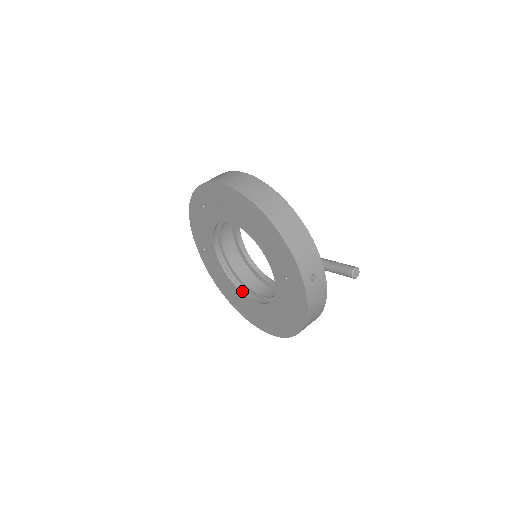
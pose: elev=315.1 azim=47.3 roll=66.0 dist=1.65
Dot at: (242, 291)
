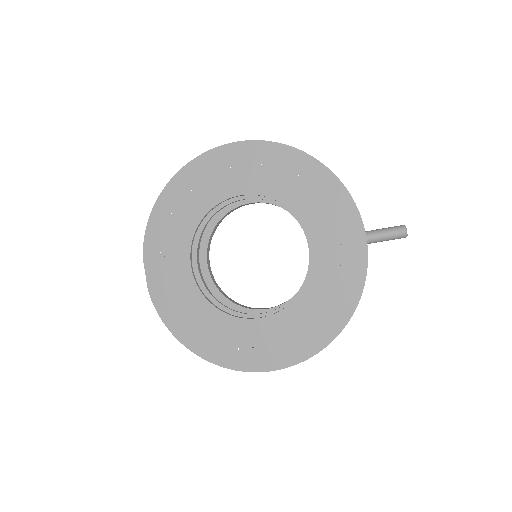
Dot at: (230, 314)
